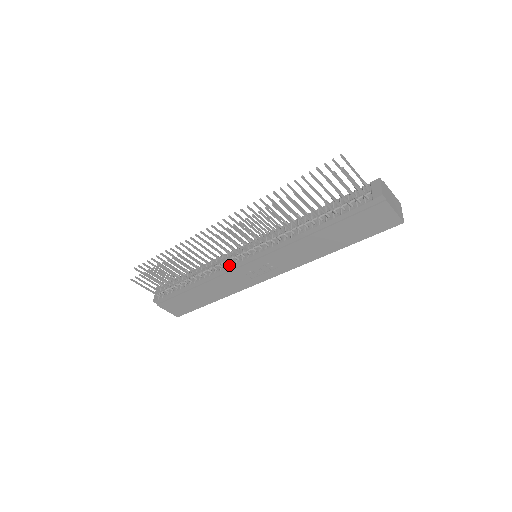
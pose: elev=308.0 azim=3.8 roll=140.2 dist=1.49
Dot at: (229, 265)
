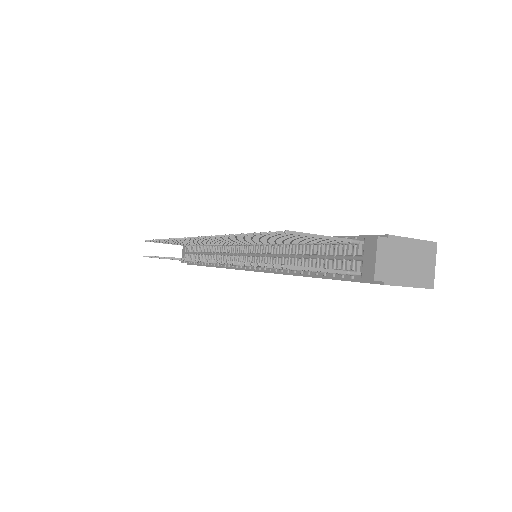
Dot at: occluded
